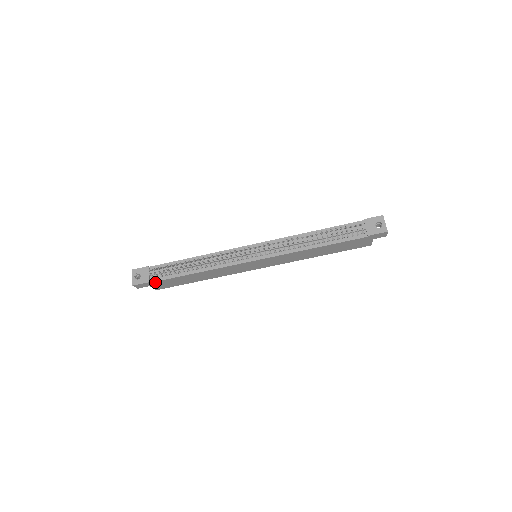
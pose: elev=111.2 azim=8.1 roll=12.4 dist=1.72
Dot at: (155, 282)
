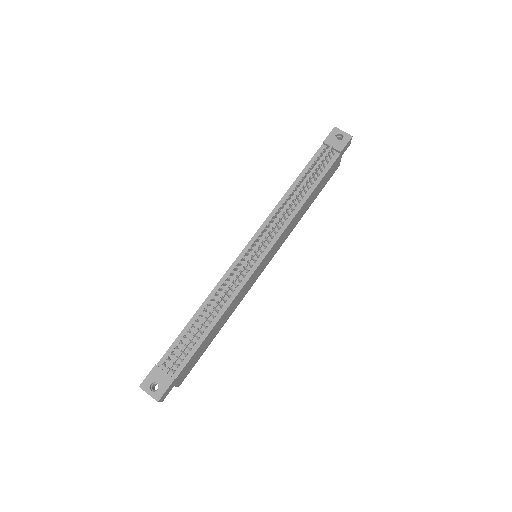
Dot at: (179, 374)
